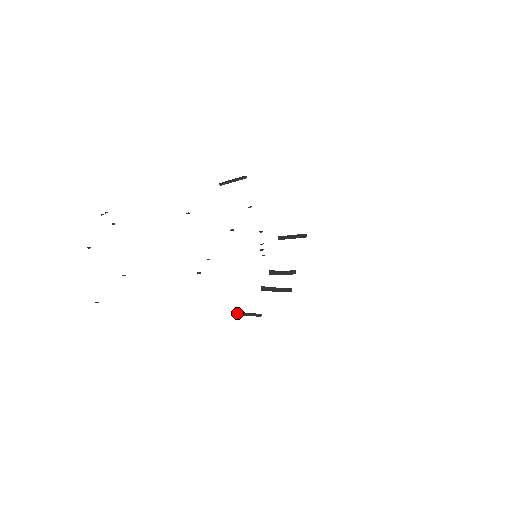
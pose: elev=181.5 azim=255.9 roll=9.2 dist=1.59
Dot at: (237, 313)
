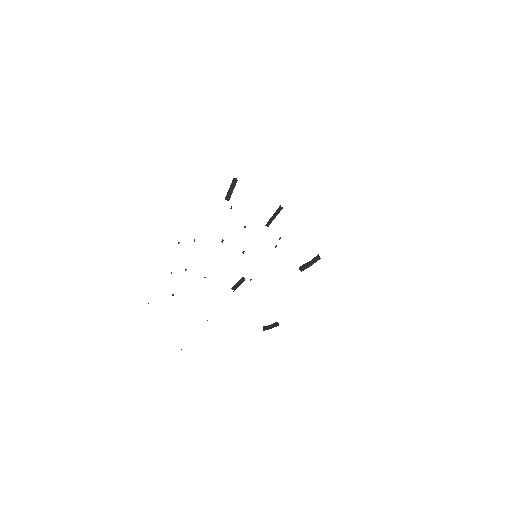
Dot at: (265, 329)
